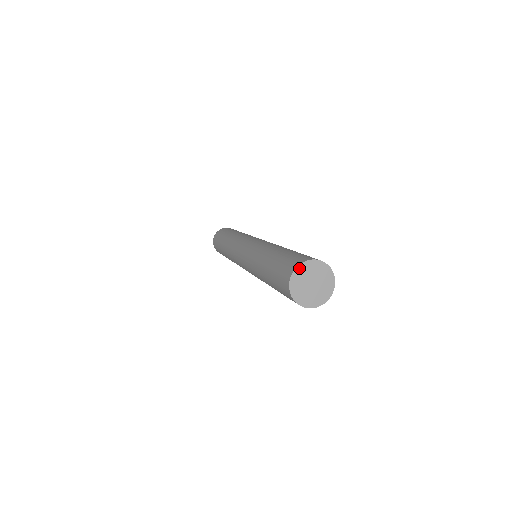
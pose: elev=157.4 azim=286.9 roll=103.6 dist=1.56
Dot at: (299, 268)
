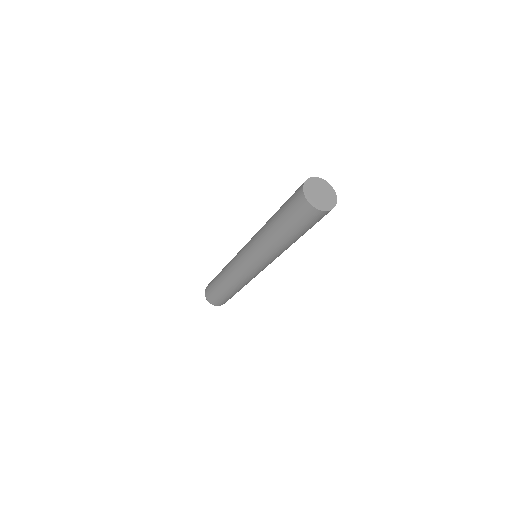
Dot at: (309, 180)
